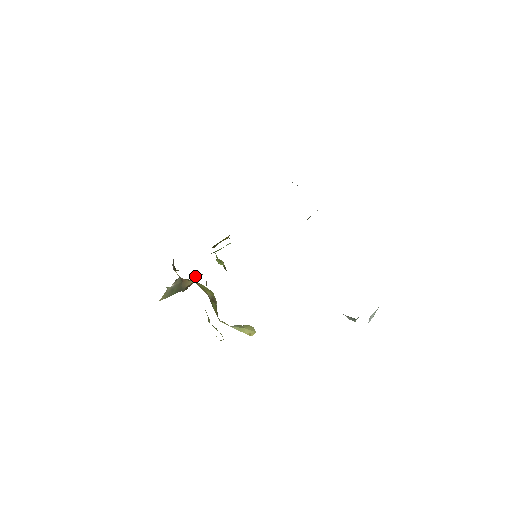
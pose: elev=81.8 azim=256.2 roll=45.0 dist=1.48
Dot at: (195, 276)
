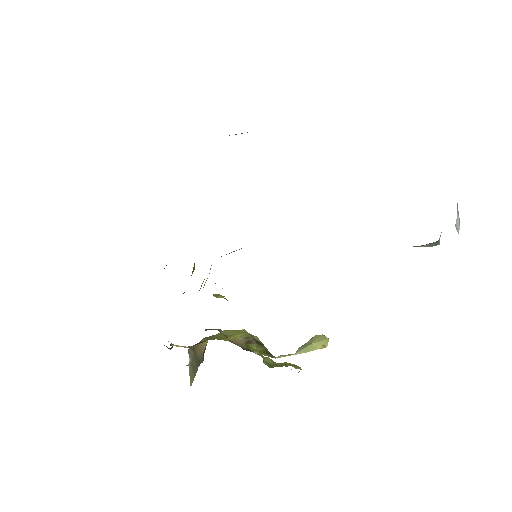
Dot at: occluded
